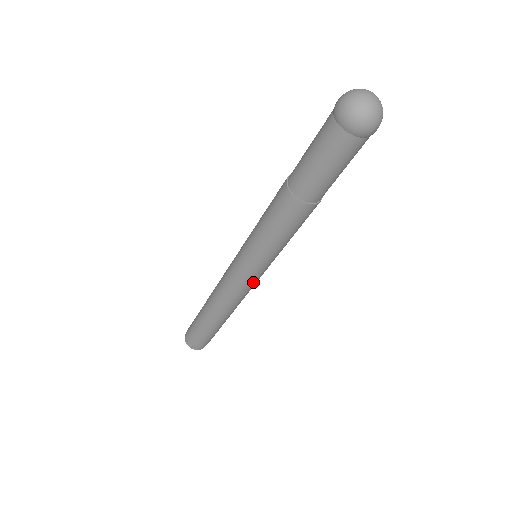
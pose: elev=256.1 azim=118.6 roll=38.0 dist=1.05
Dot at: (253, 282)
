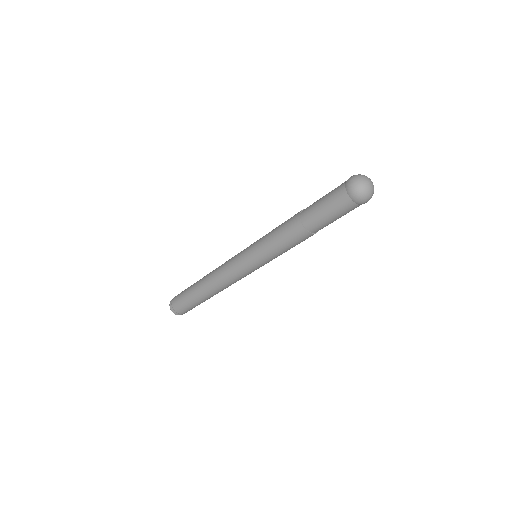
Dot at: (246, 273)
